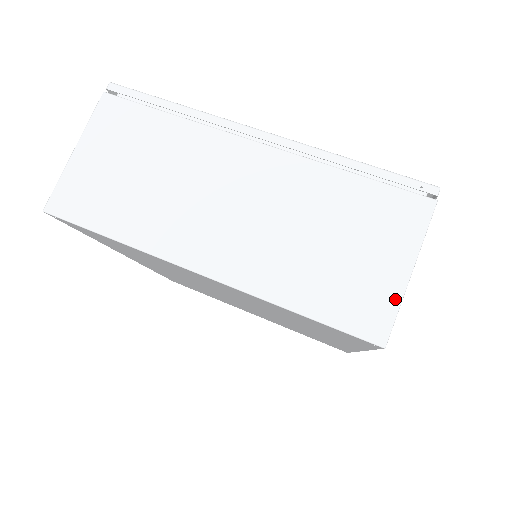
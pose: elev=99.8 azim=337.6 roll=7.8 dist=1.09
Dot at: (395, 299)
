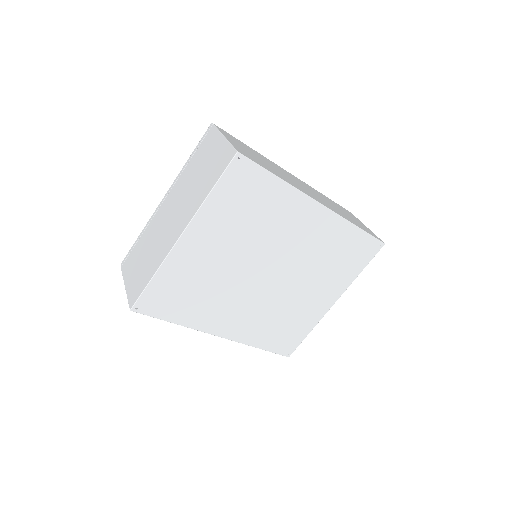
Dot at: (227, 145)
